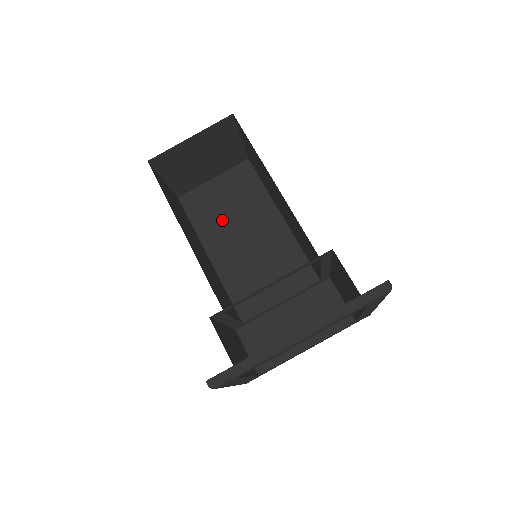
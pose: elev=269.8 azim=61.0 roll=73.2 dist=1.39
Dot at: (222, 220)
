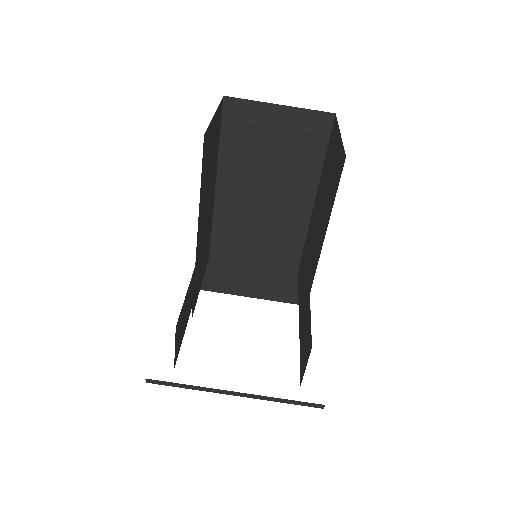
Dot at: (255, 160)
